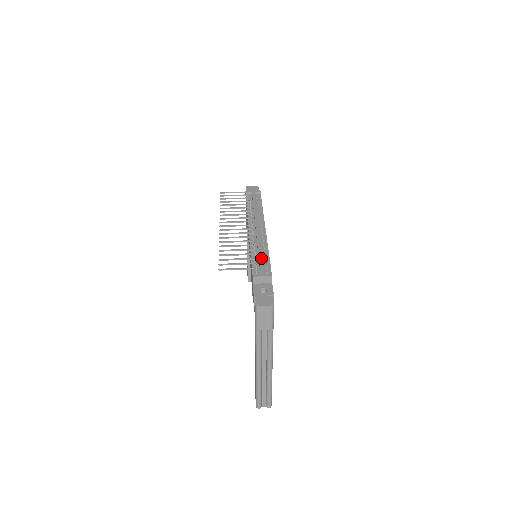
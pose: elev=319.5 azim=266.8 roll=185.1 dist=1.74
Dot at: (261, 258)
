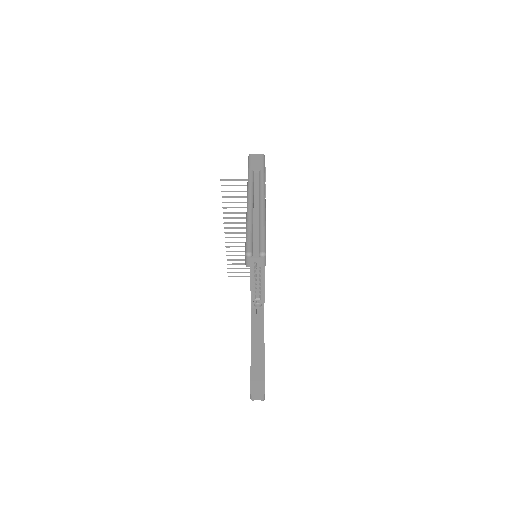
Dot at: occluded
